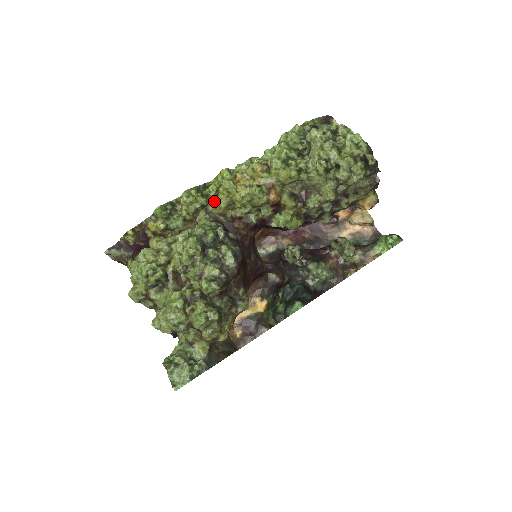
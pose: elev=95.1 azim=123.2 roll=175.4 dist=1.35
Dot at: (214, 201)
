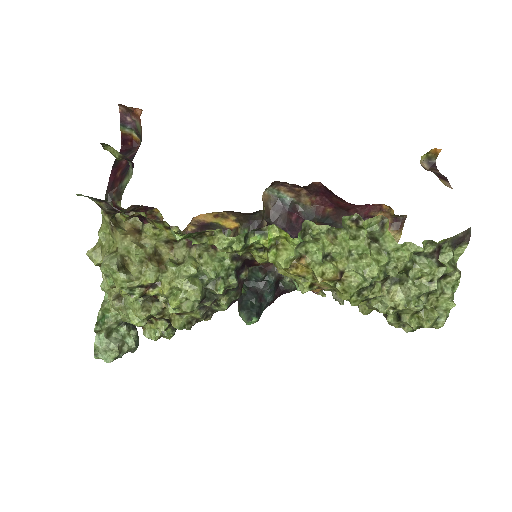
Dot at: (254, 253)
